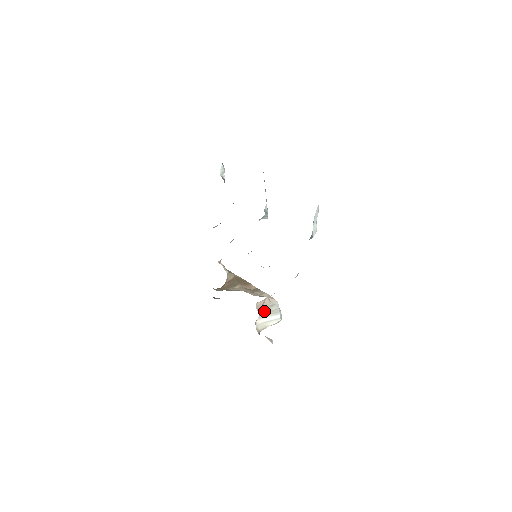
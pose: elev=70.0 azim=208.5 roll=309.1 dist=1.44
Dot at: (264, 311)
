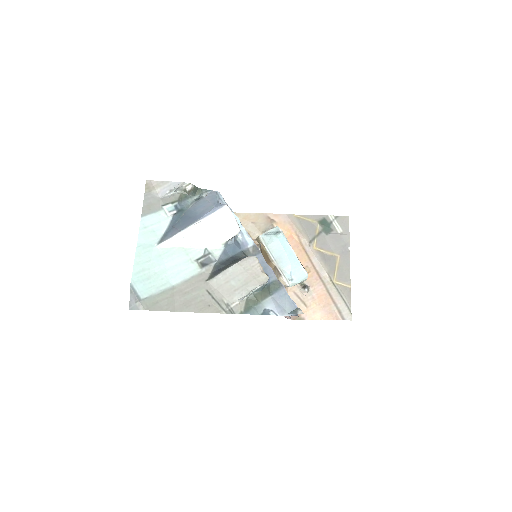
Dot at: occluded
